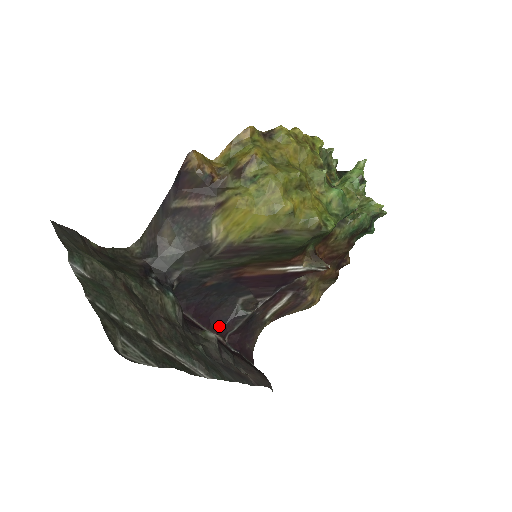
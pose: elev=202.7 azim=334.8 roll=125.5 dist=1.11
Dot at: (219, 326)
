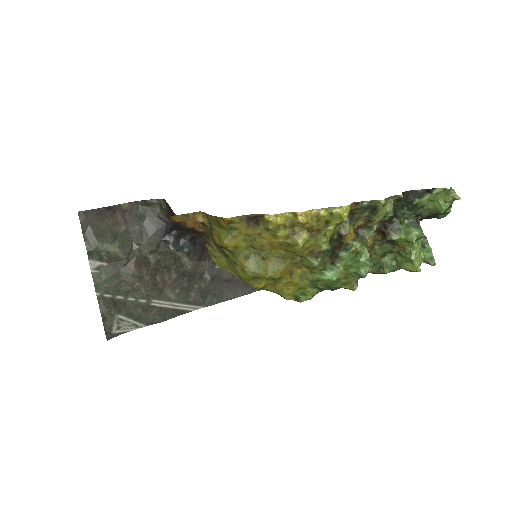
Dot at: occluded
